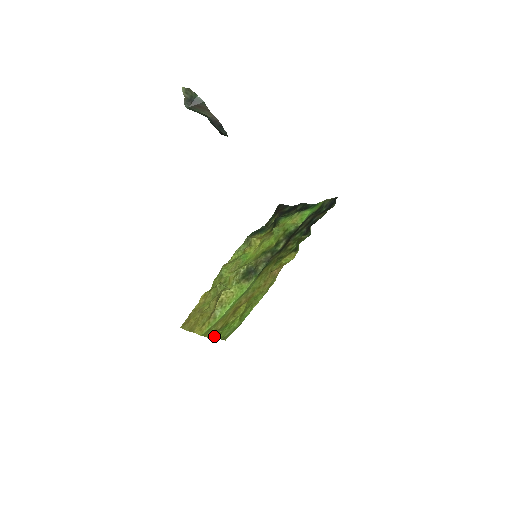
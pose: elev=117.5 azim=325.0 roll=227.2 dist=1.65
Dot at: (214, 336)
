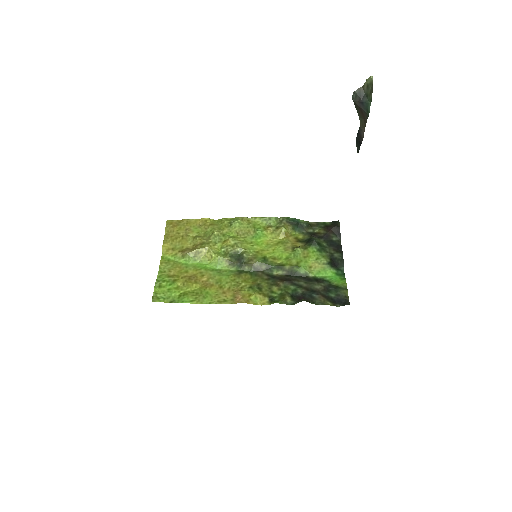
Dot at: (159, 278)
